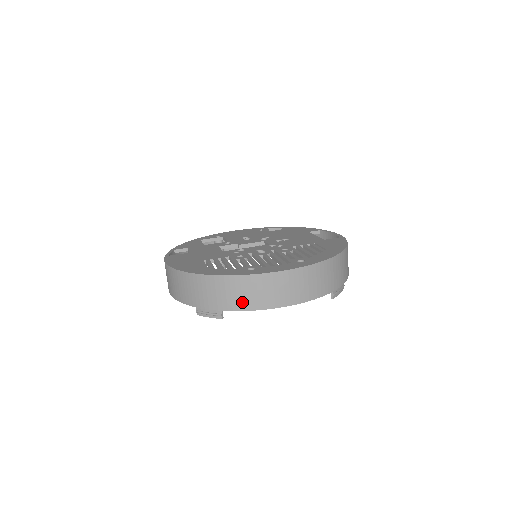
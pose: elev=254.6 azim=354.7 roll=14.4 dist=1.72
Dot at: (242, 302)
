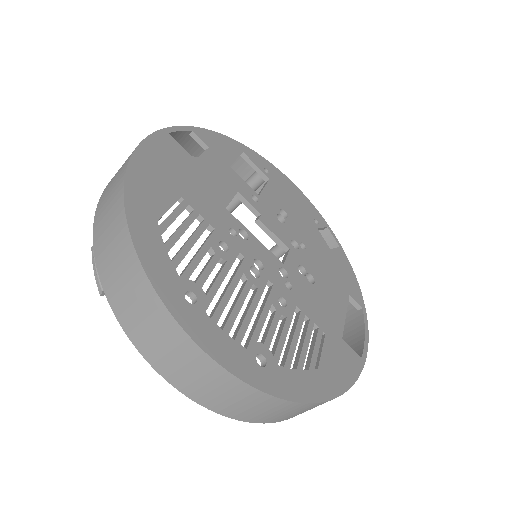
Dot at: (130, 319)
